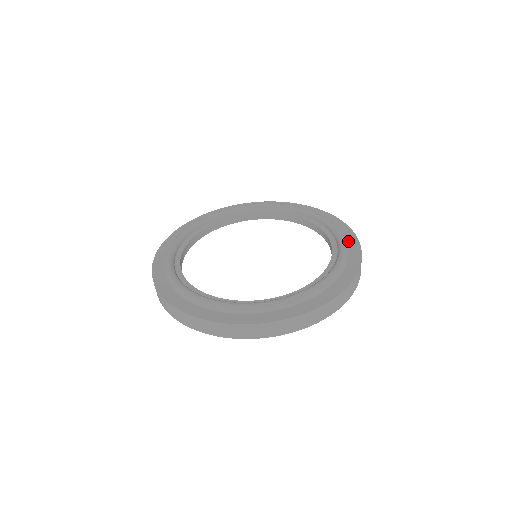
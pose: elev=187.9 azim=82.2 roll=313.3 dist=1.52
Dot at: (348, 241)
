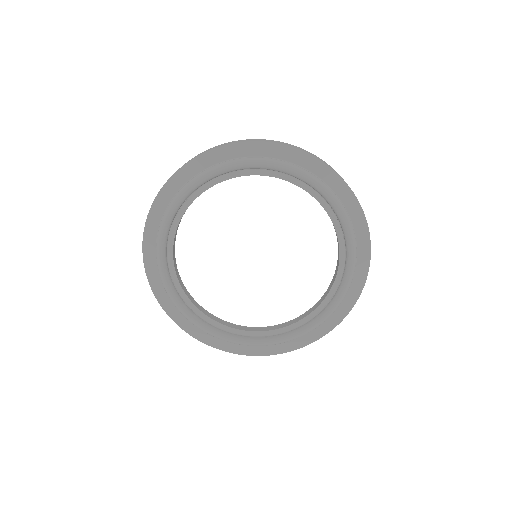
Dot at: (359, 247)
